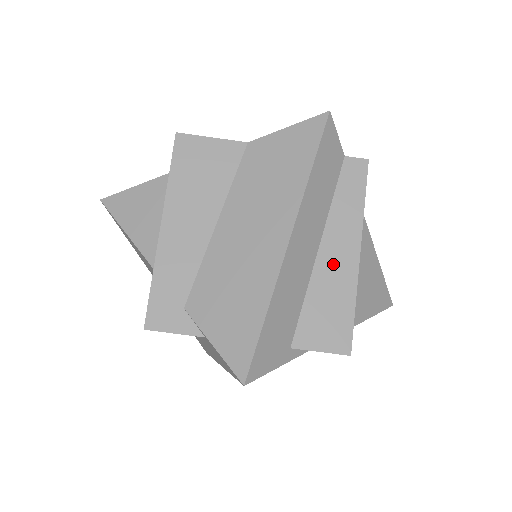
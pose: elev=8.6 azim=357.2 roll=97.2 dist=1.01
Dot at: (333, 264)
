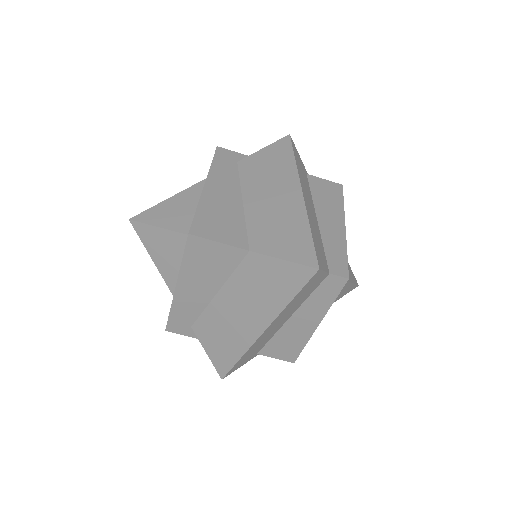
Dot at: (297, 327)
